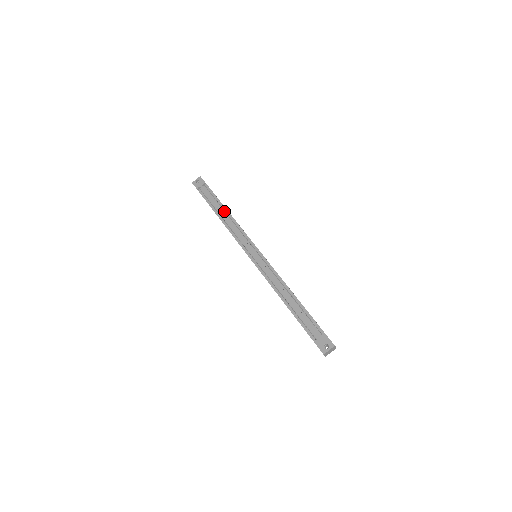
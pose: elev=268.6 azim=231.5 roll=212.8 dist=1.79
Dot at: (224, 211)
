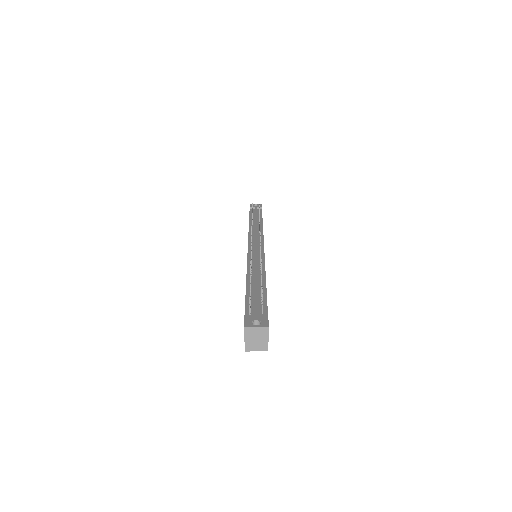
Dot at: occluded
